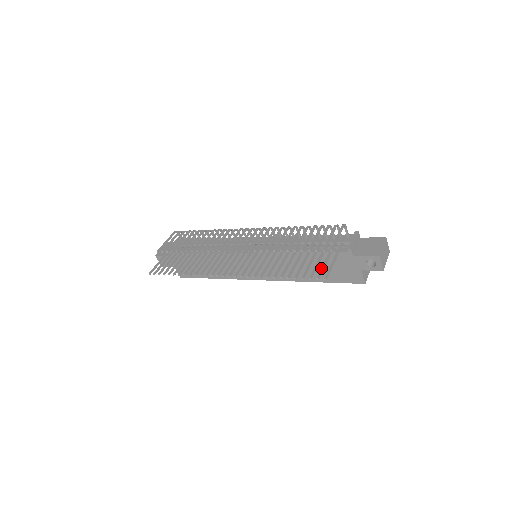
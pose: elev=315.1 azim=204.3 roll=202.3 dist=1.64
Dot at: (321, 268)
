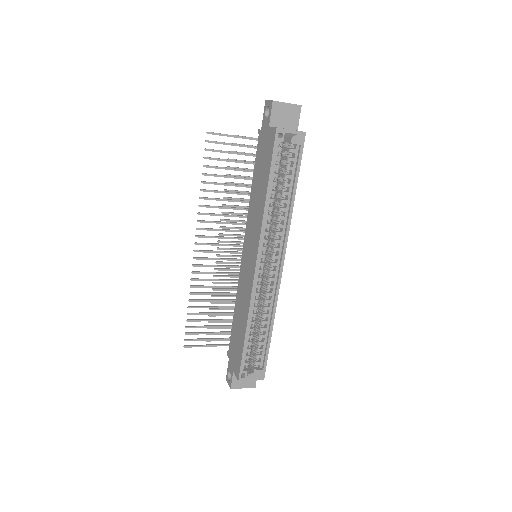
Dot at: occluded
